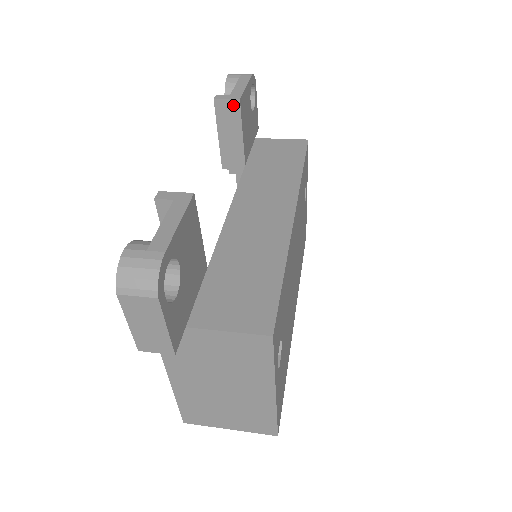
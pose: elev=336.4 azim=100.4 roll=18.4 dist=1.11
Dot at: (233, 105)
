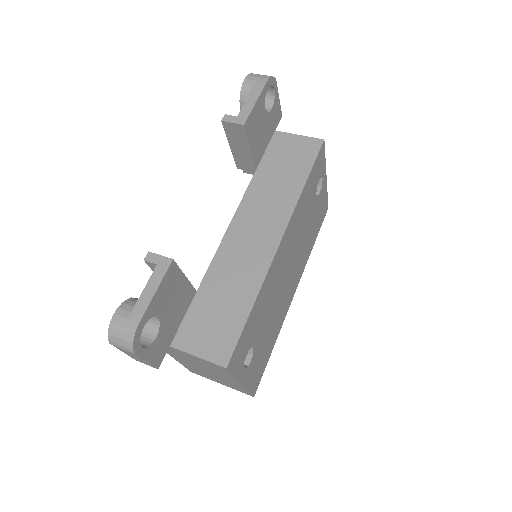
Dot at: (239, 128)
